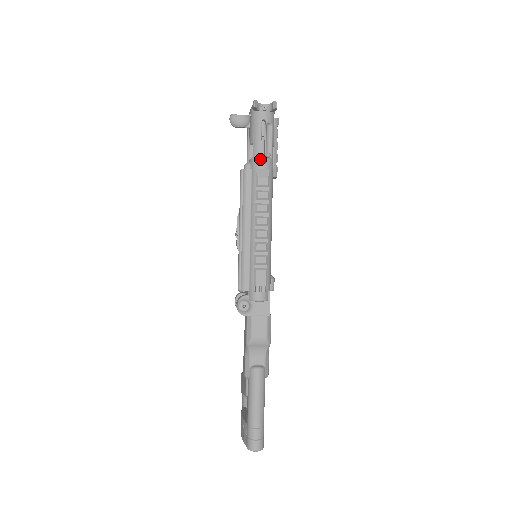
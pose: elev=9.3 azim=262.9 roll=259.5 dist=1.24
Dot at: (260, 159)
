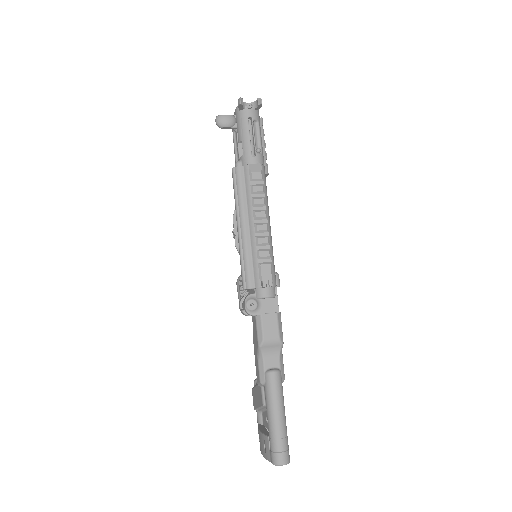
Dot at: (251, 154)
